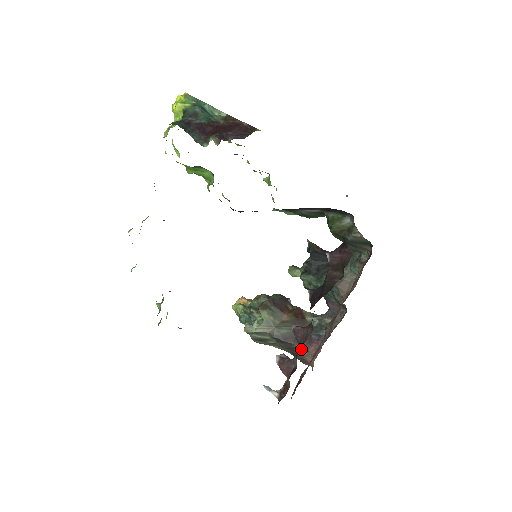
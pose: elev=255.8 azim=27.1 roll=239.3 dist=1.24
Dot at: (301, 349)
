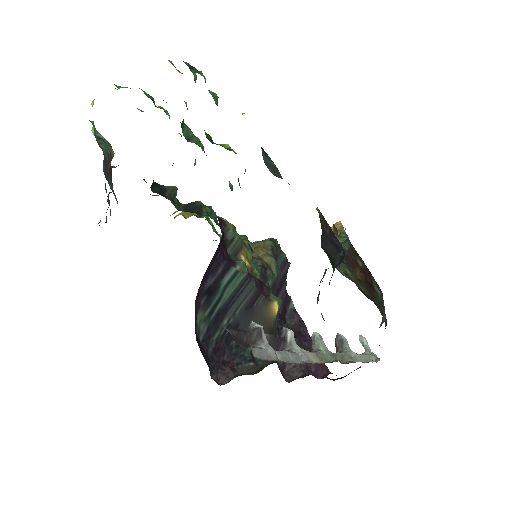
Dot at: occluded
